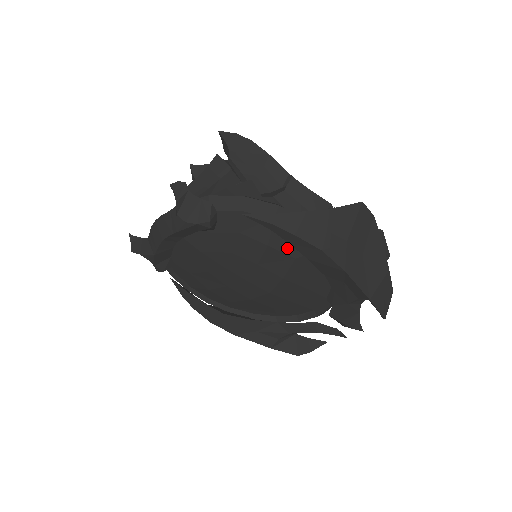
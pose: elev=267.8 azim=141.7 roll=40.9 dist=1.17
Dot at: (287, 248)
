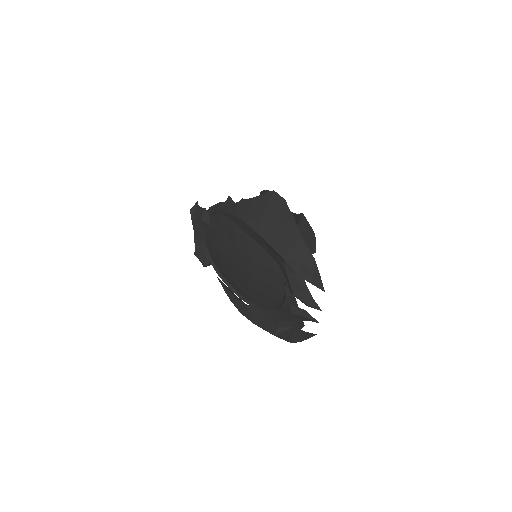
Dot at: (243, 231)
